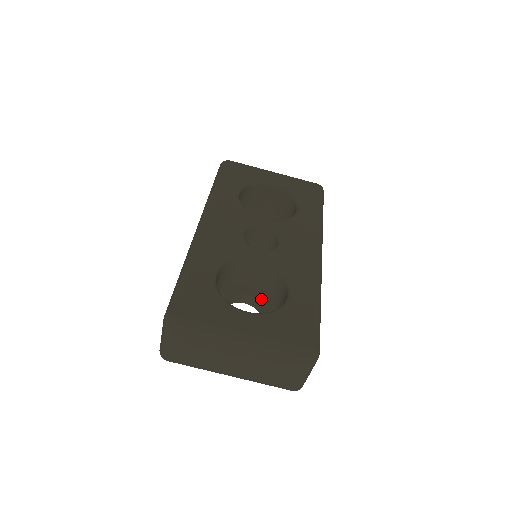
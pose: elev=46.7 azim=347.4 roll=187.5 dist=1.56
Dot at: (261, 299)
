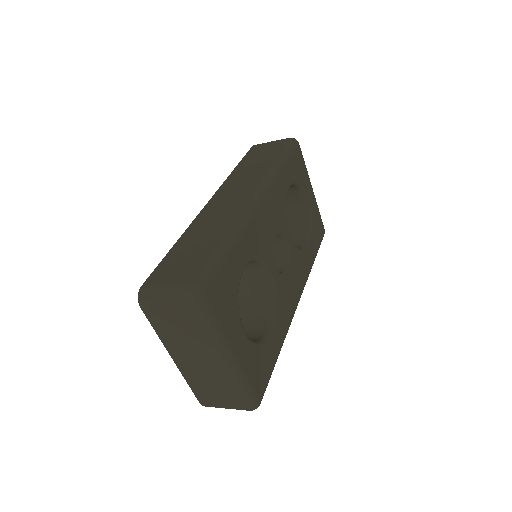
Dot at: occluded
